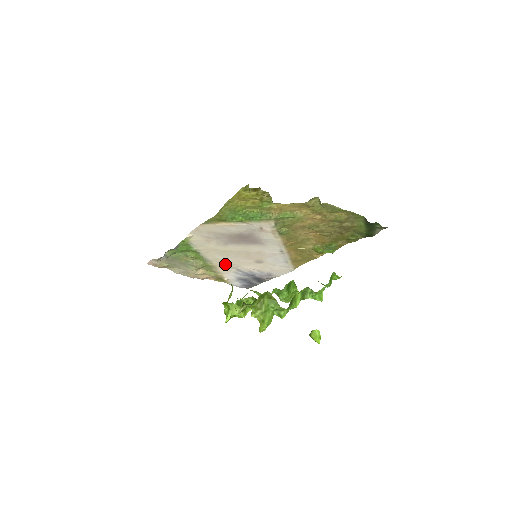
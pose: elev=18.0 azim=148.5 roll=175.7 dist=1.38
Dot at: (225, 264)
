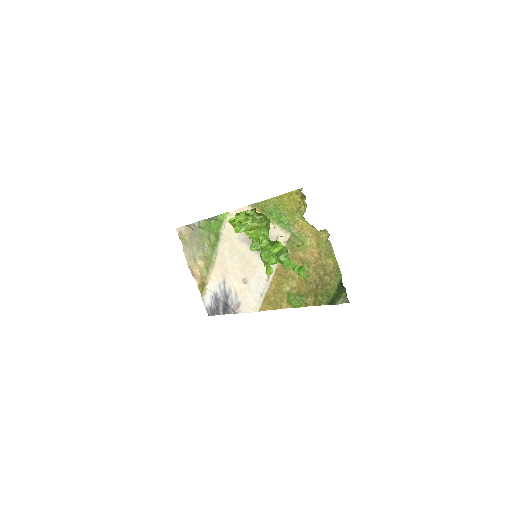
Dot at: (222, 267)
